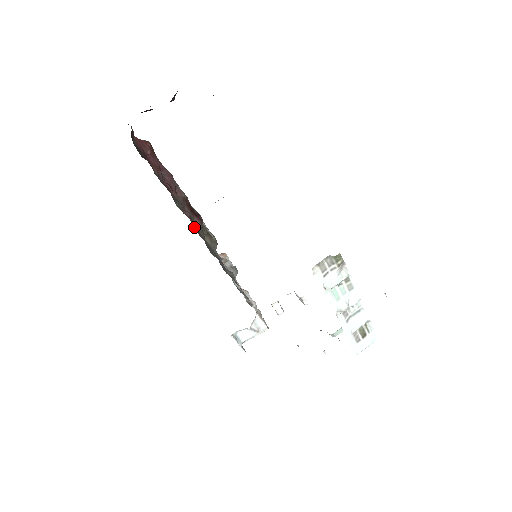
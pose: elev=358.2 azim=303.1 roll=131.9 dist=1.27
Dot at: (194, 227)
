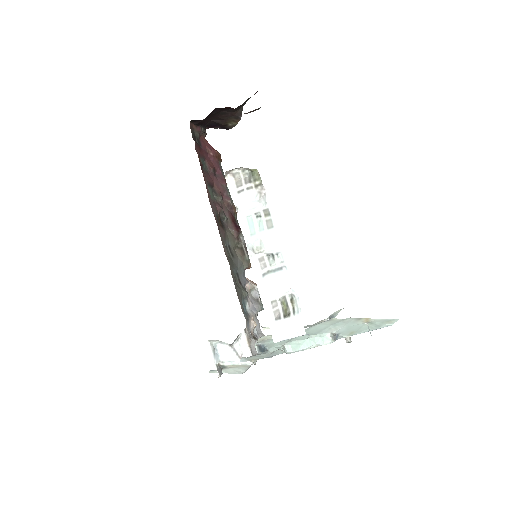
Dot at: (219, 219)
